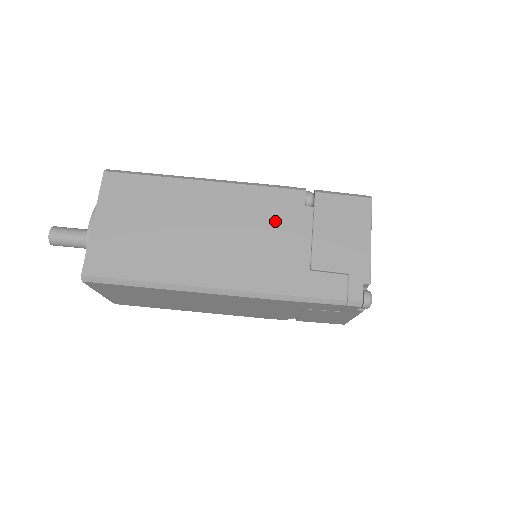
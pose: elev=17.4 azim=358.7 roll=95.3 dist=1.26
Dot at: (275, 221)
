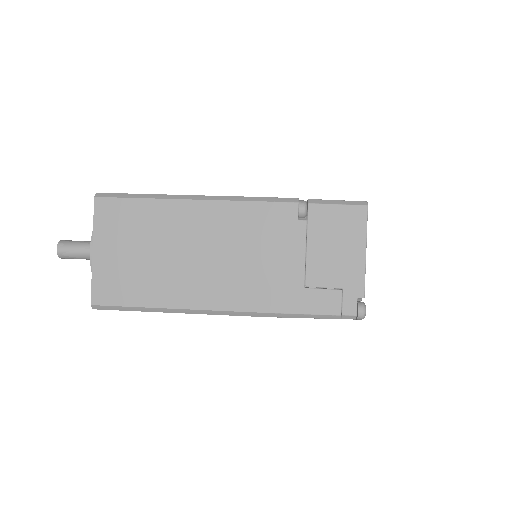
Dot at: (268, 239)
